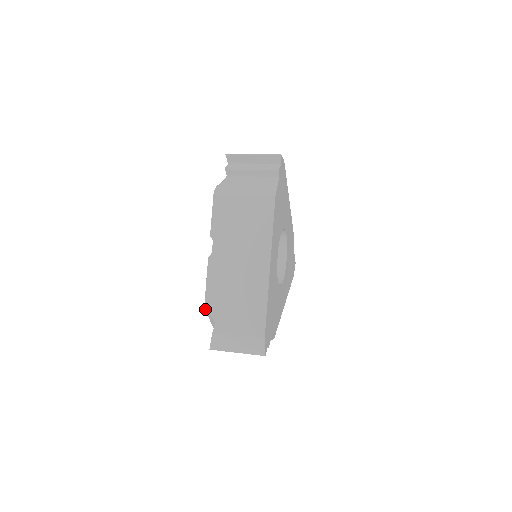
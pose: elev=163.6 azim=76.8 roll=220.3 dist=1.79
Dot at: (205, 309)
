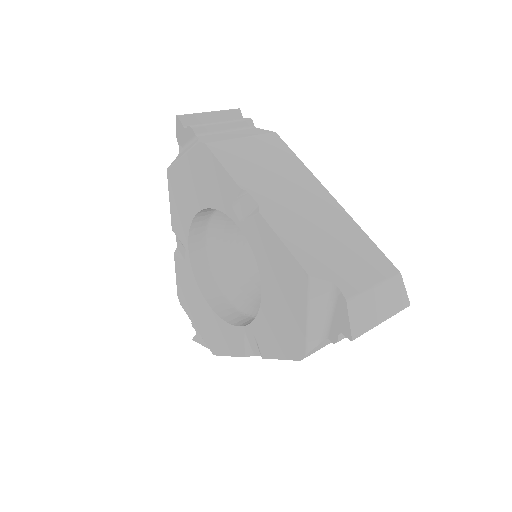
Dot at: (311, 275)
